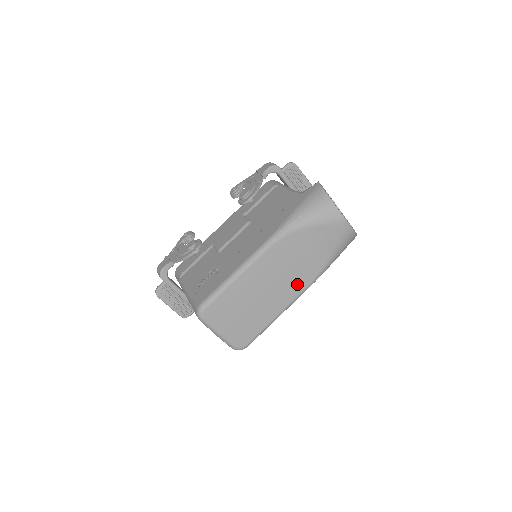
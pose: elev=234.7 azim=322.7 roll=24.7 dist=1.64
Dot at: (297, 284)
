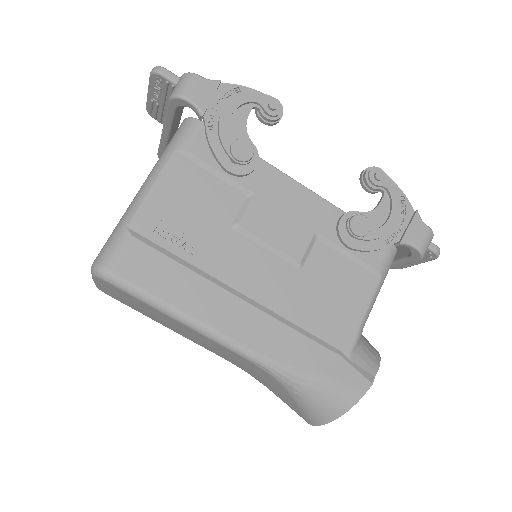
Dot at: (215, 352)
